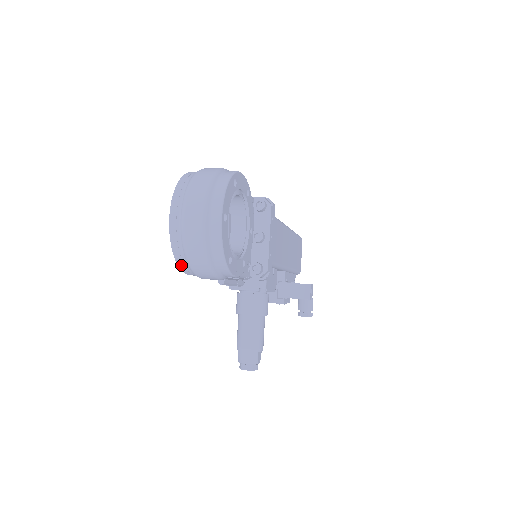
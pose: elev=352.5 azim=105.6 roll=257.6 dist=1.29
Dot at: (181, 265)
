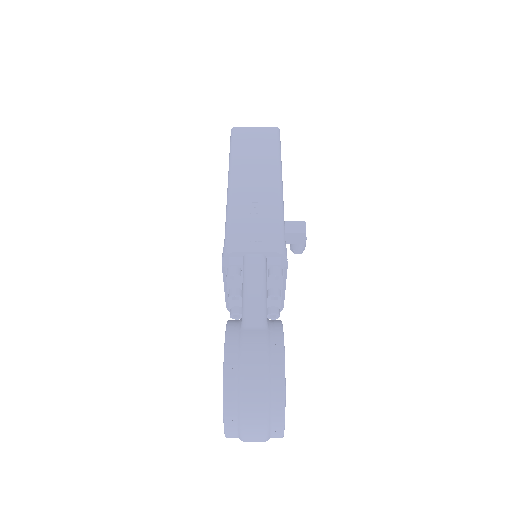
Dot at: occluded
